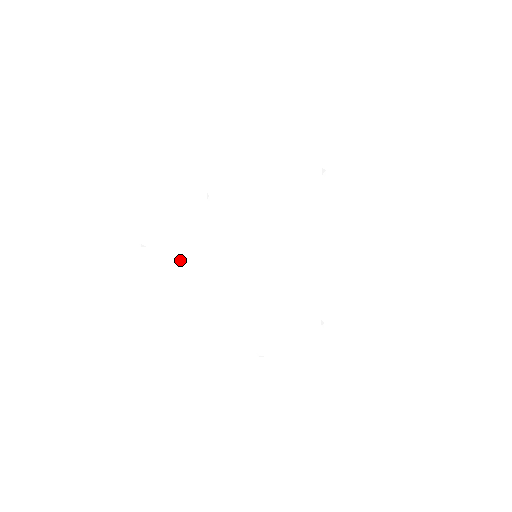
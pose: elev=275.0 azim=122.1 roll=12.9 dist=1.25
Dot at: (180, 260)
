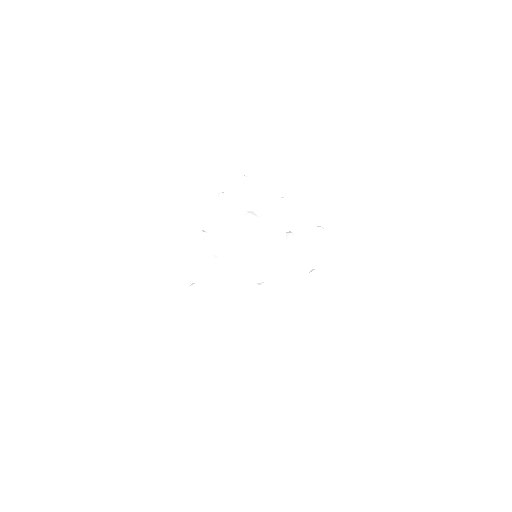
Dot at: (220, 308)
